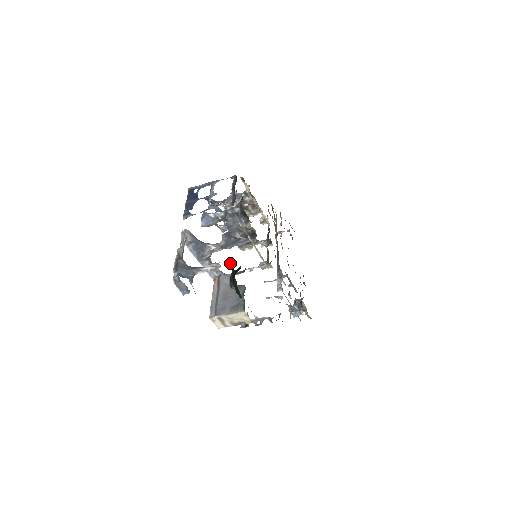
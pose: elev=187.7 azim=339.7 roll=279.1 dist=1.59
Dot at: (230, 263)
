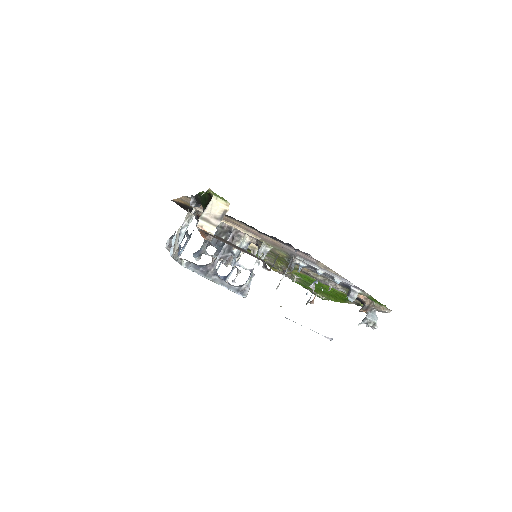
Dot at: (196, 205)
